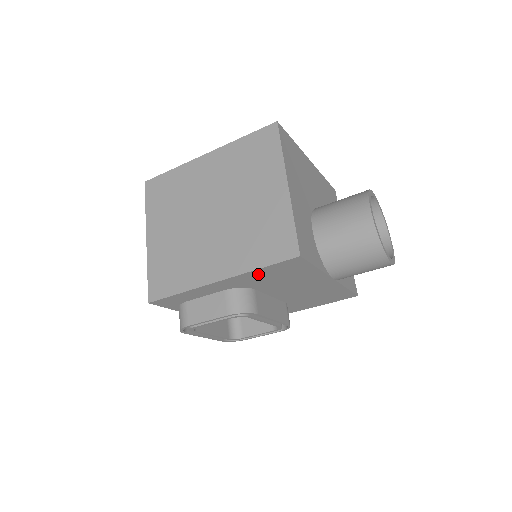
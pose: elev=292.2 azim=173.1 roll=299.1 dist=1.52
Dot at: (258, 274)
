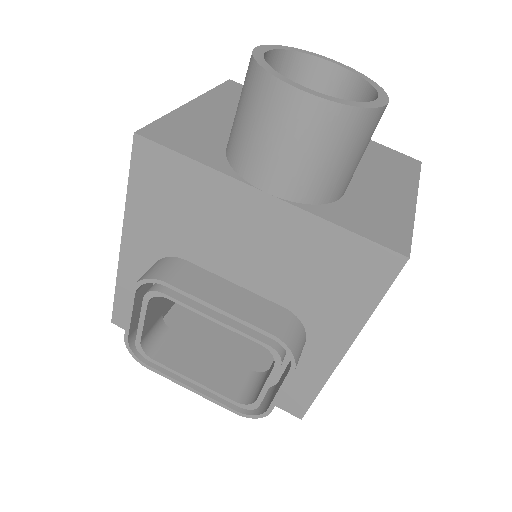
Dot at: (143, 208)
